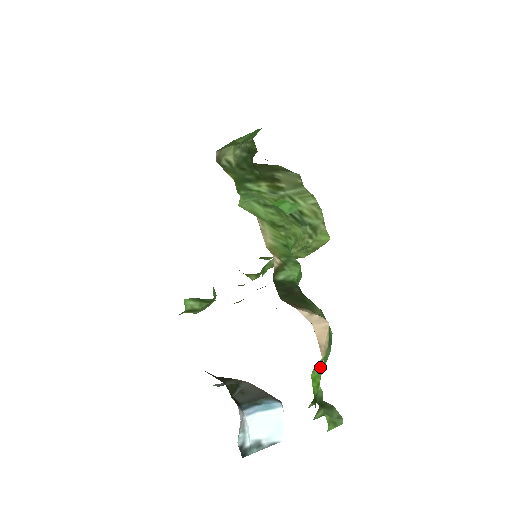
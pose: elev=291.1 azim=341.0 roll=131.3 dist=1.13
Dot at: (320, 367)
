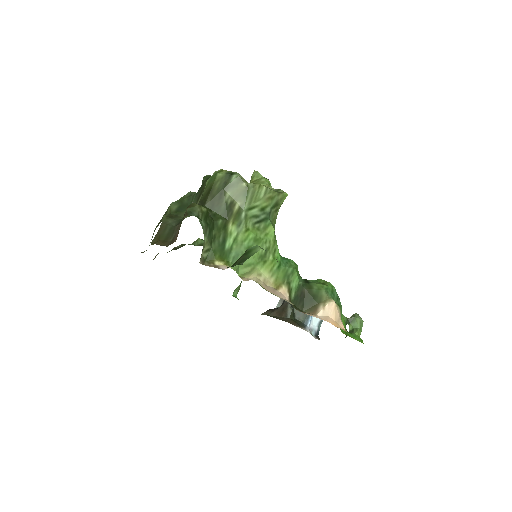
Dot at: (341, 318)
